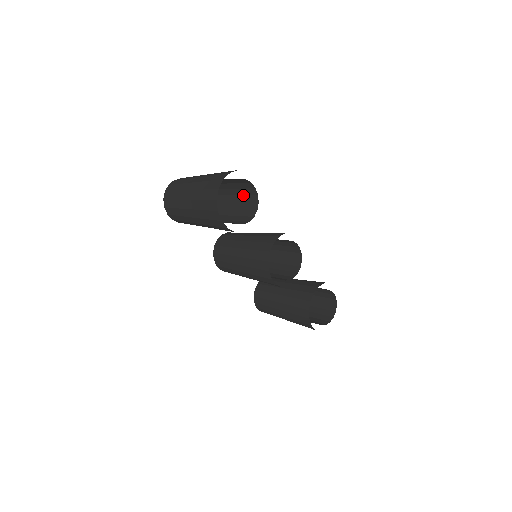
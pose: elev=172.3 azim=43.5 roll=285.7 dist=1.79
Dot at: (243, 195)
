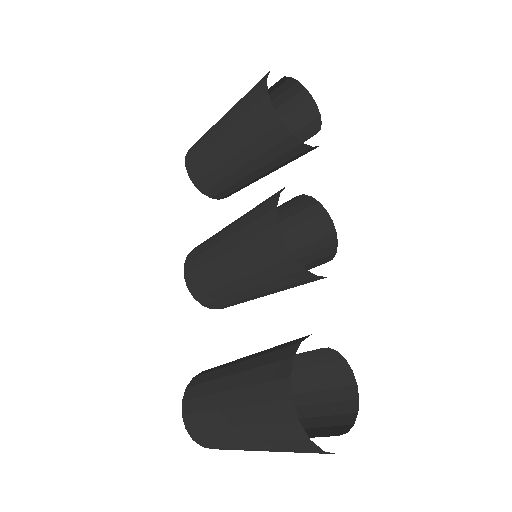
Dot at: occluded
